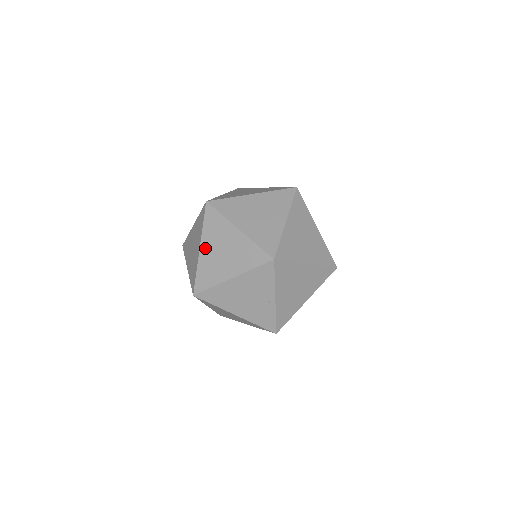
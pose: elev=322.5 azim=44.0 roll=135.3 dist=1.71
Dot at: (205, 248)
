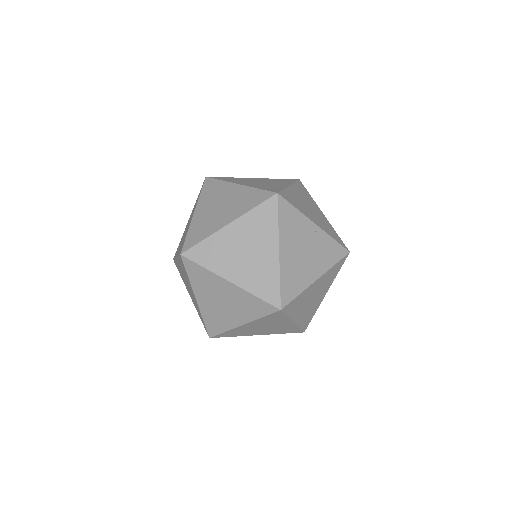
Dot at: (232, 274)
